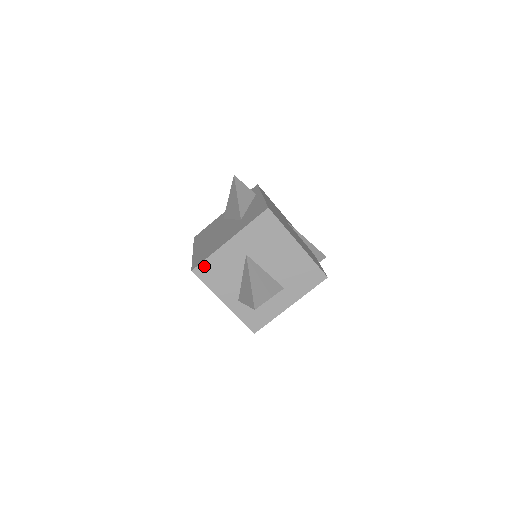
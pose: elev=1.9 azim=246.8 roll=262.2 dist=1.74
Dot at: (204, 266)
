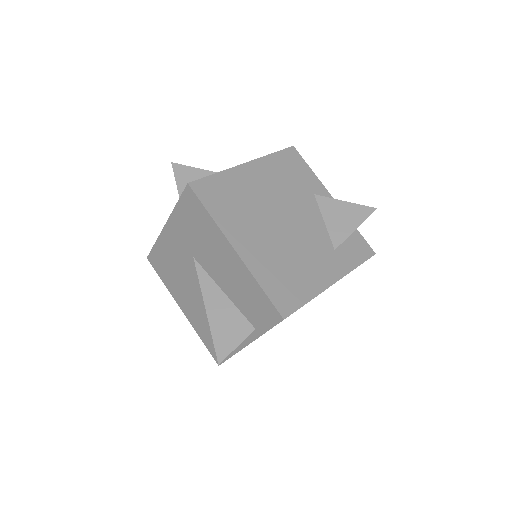
Dot at: occluded
